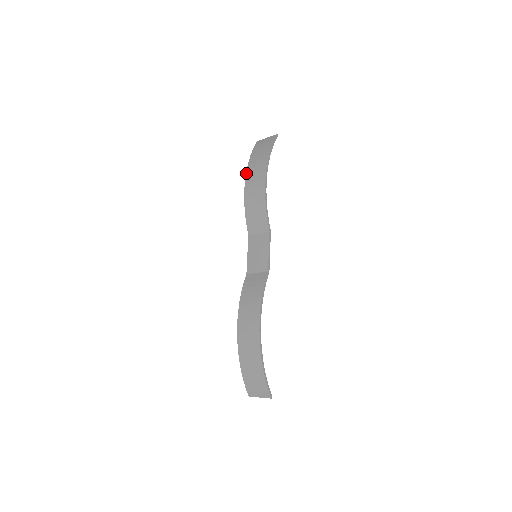
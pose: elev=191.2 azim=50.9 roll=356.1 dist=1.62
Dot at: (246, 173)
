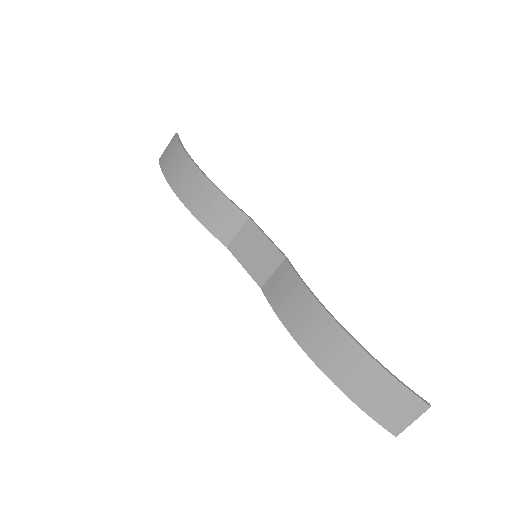
Dot at: (171, 188)
